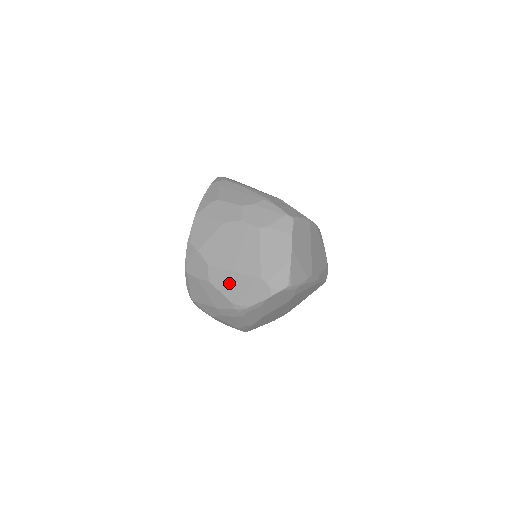
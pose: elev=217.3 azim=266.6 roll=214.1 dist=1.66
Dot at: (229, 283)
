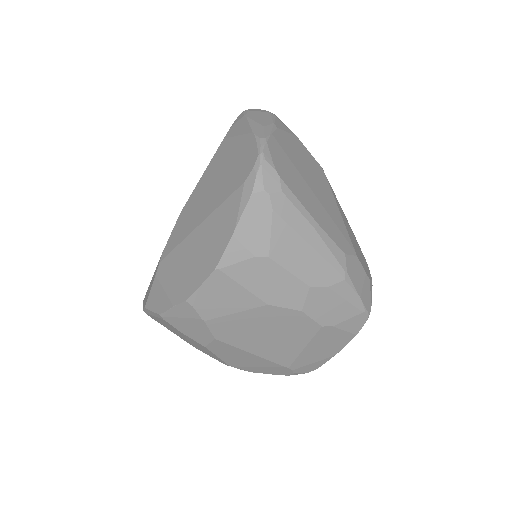
Dot at: (238, 357)
